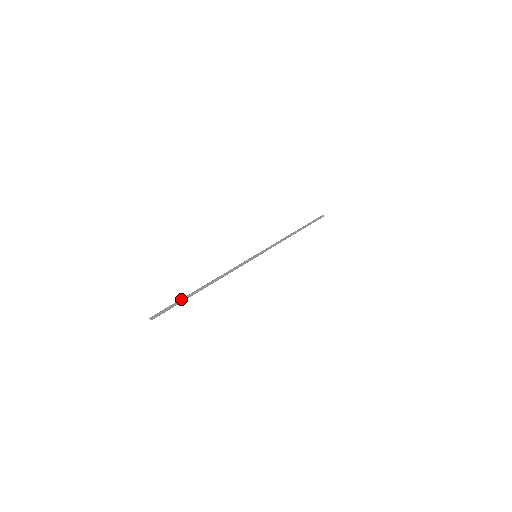
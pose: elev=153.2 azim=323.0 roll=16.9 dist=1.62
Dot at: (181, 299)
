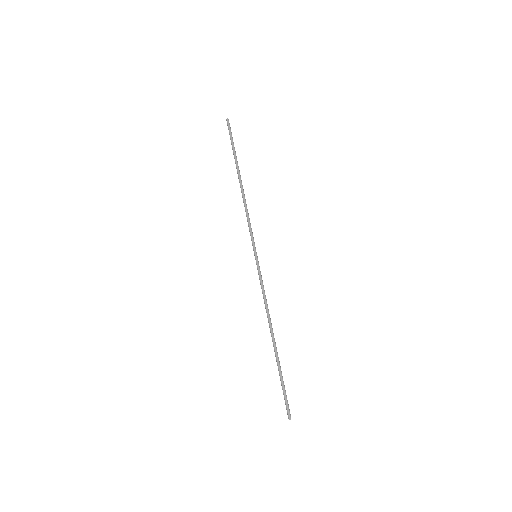
Dot at: occluded
